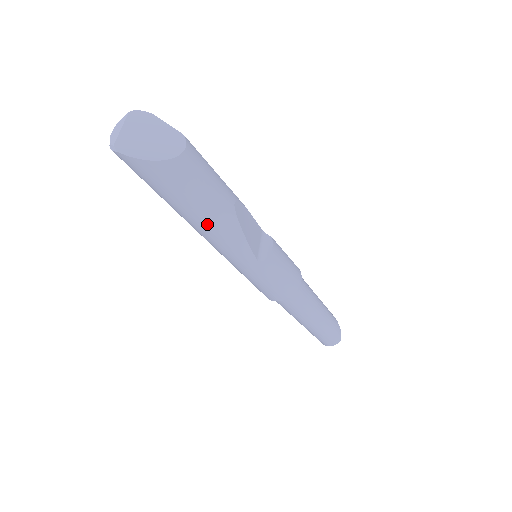
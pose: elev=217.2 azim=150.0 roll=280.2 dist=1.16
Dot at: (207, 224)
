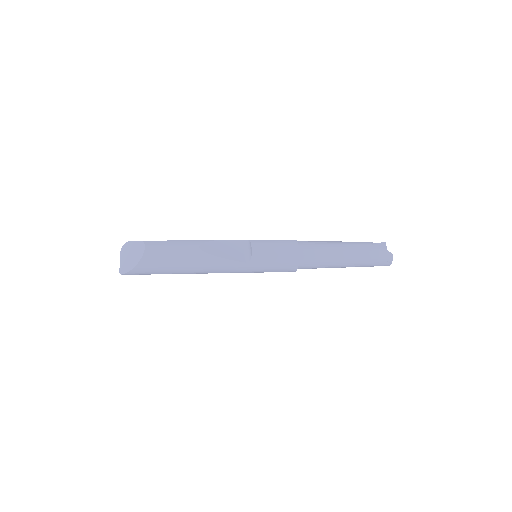
Dot at: (194, 269)
